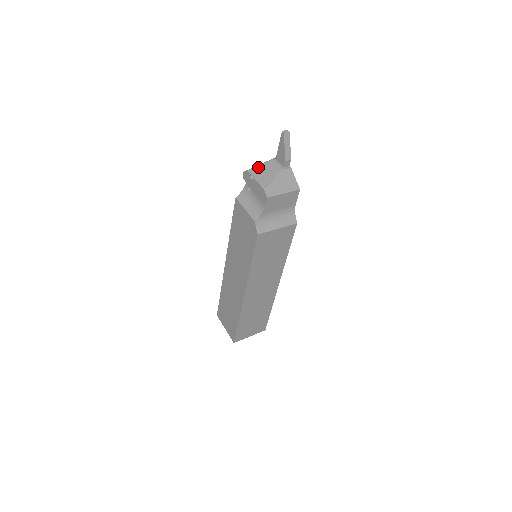
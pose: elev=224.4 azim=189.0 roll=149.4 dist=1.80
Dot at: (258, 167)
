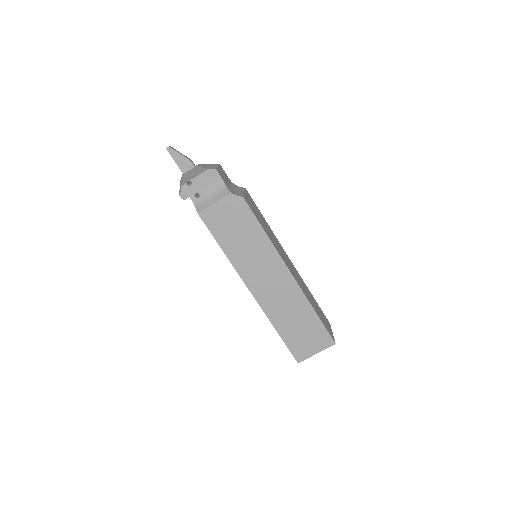
Dot at: (183, 181)
